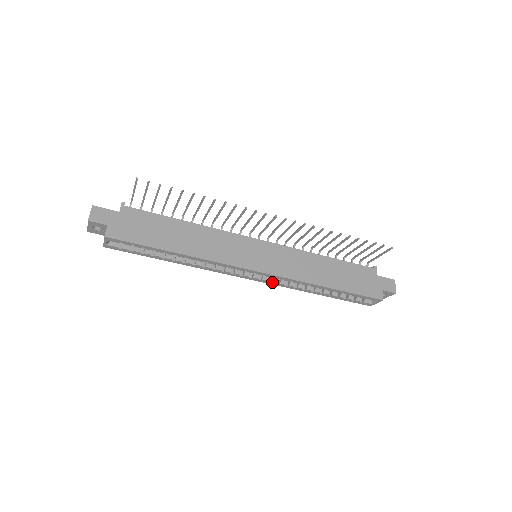
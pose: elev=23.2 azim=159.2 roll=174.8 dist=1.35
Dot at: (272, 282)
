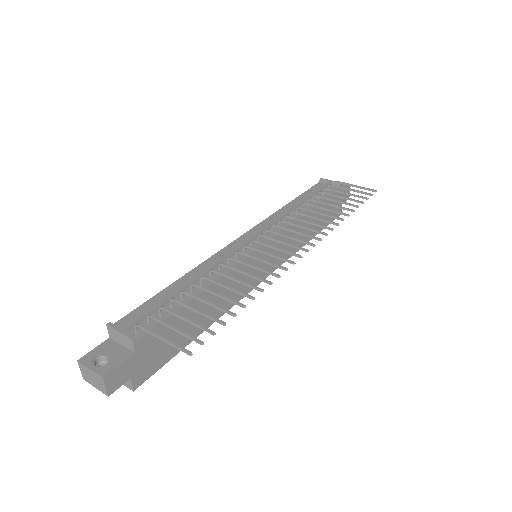
Dot at: occluded
